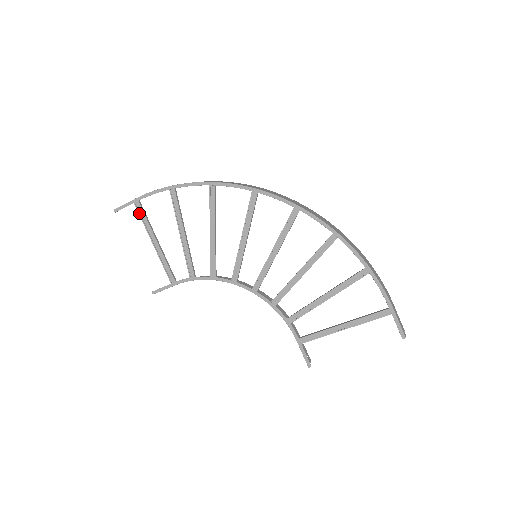
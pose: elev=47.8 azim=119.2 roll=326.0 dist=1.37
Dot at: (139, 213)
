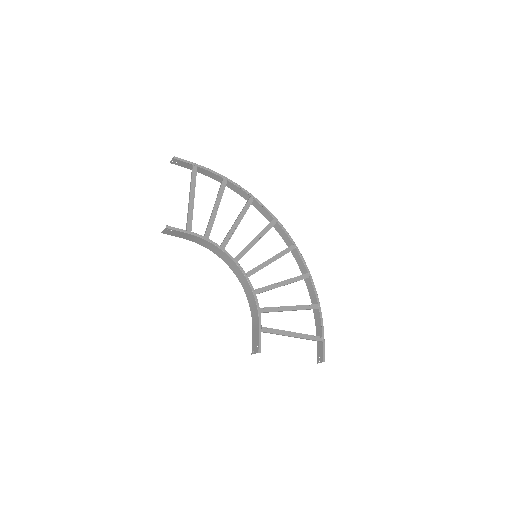
Dot at: (193, 173)
